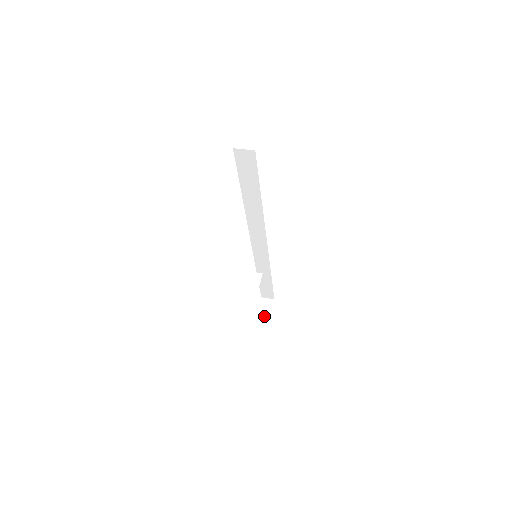
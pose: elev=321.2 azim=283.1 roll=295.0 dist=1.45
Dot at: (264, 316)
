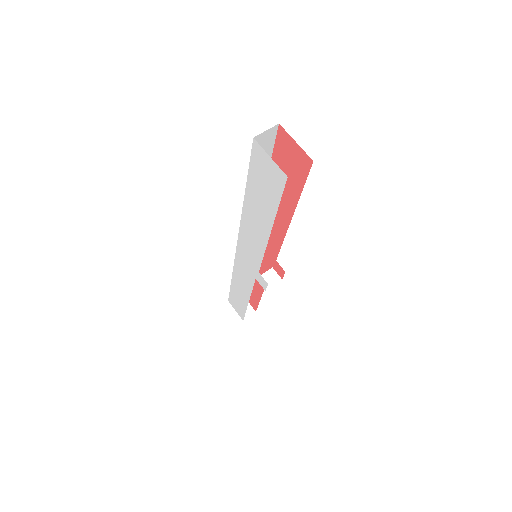
Dot at: (248, 314)
